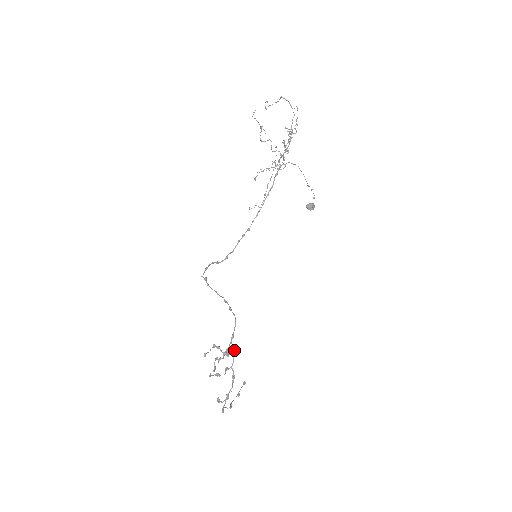
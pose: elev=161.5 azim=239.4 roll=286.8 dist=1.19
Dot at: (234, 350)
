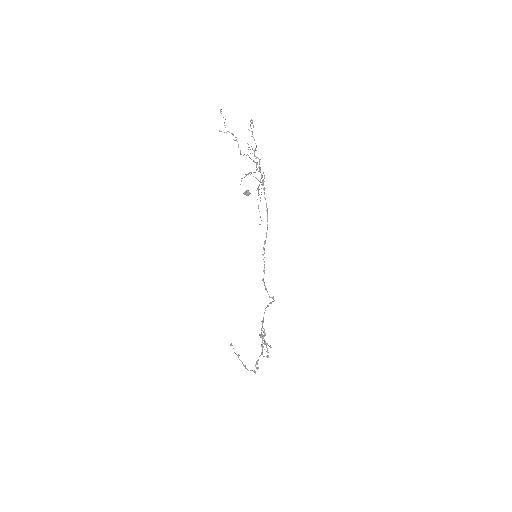
Dot at: (262, 330)
